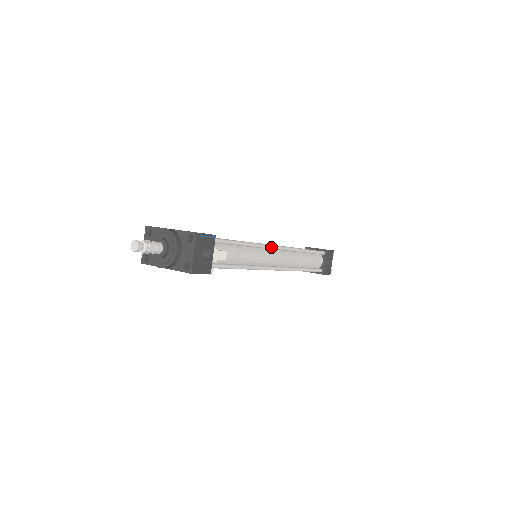
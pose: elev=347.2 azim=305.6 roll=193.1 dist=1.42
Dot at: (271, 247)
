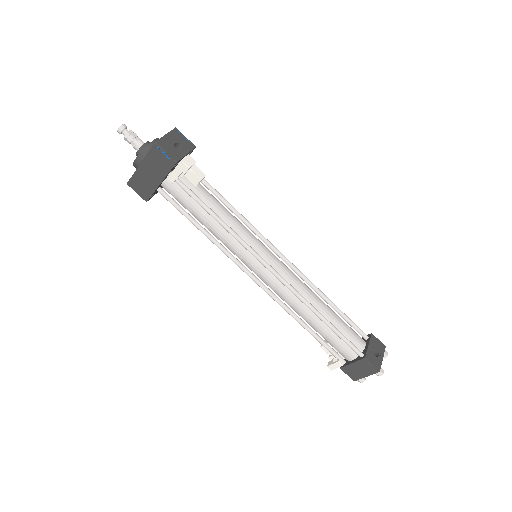
Dot at: (274, 247)
